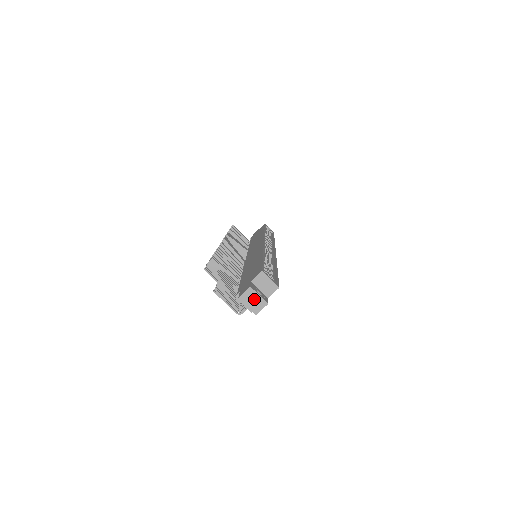
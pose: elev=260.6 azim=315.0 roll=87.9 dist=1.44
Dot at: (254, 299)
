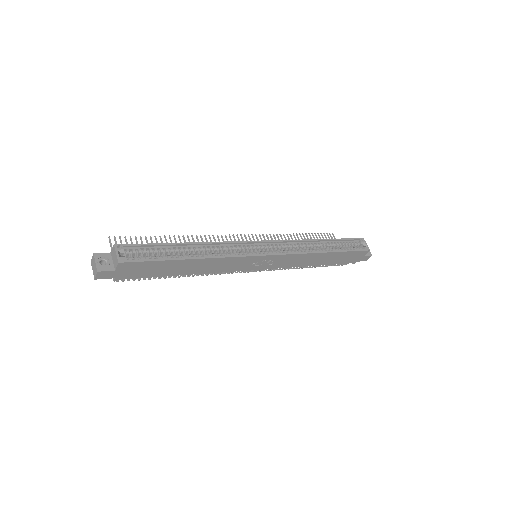
Dot at: (94, 265)
